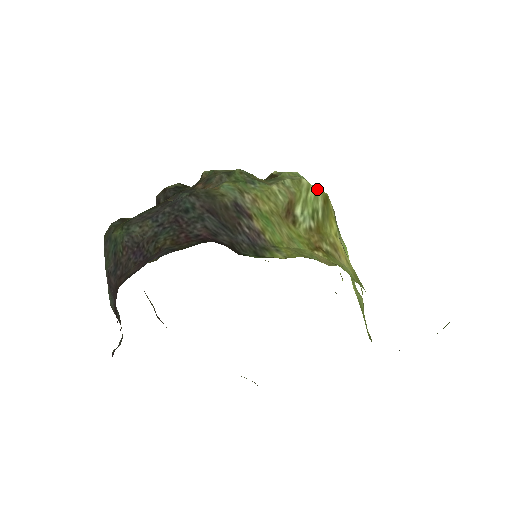
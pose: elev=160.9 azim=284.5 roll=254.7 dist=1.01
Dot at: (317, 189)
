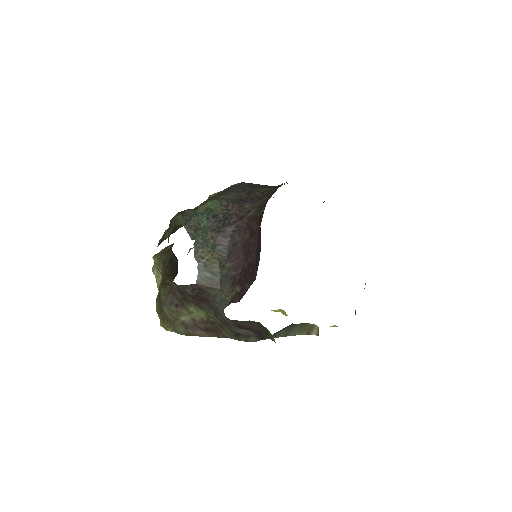
Dot at: occluded
